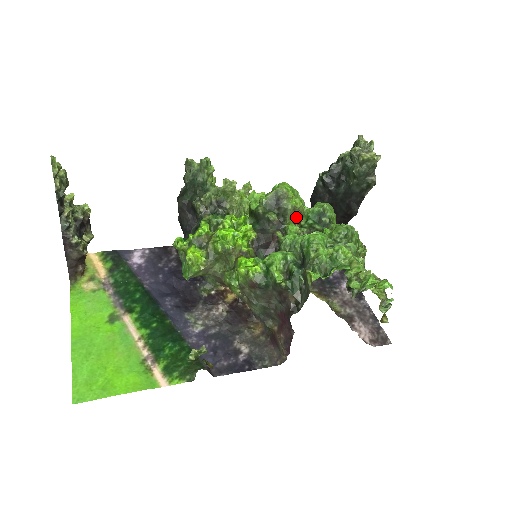
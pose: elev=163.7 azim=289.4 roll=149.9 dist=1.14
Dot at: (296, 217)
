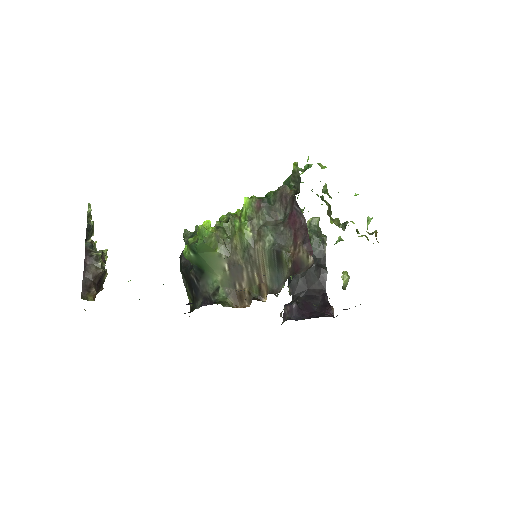
Dot at: occluded
